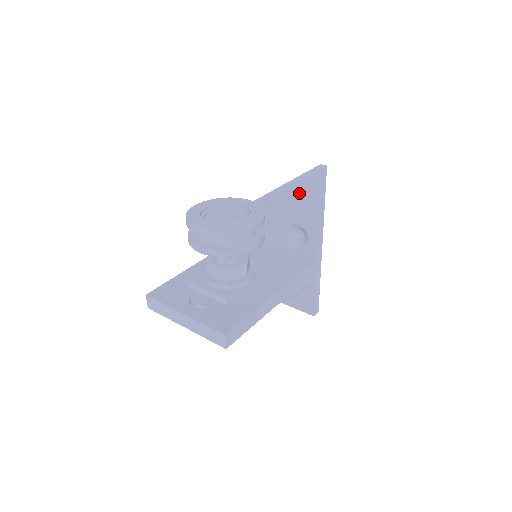
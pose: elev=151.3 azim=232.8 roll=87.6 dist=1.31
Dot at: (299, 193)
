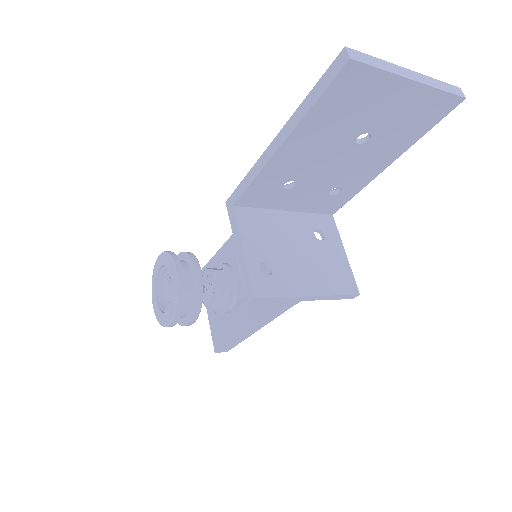
Dot at: (306, 140)
